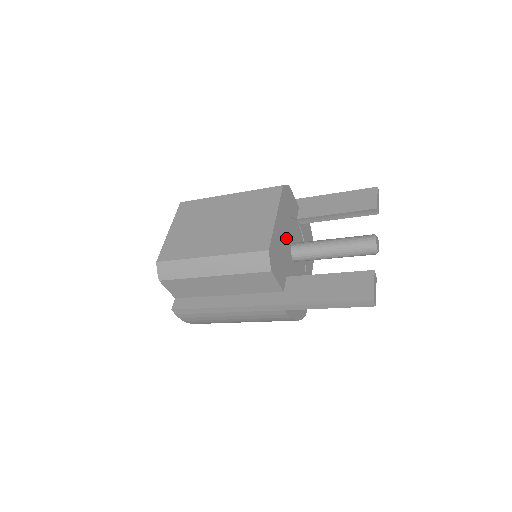
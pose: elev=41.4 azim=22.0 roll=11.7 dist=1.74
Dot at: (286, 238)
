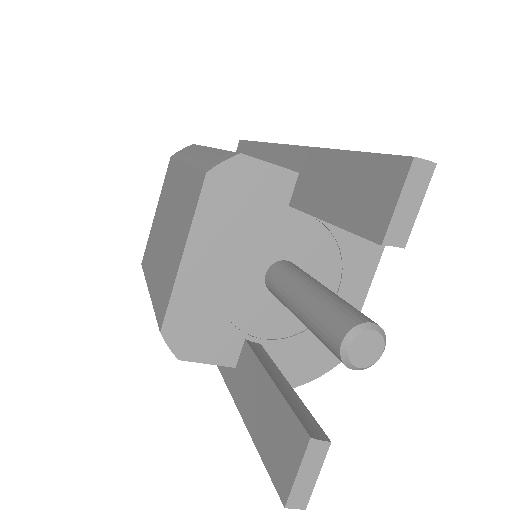
Dot at: (239, 270)
